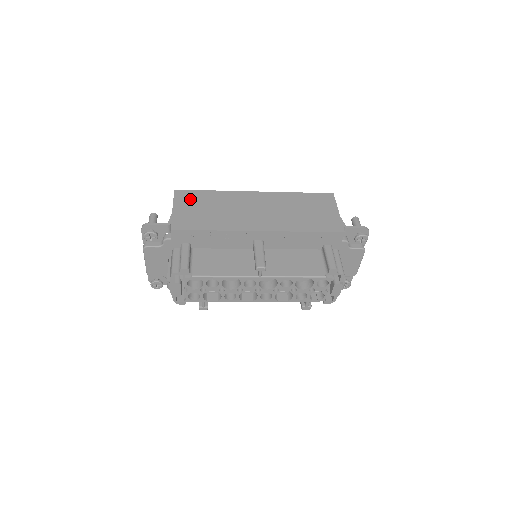
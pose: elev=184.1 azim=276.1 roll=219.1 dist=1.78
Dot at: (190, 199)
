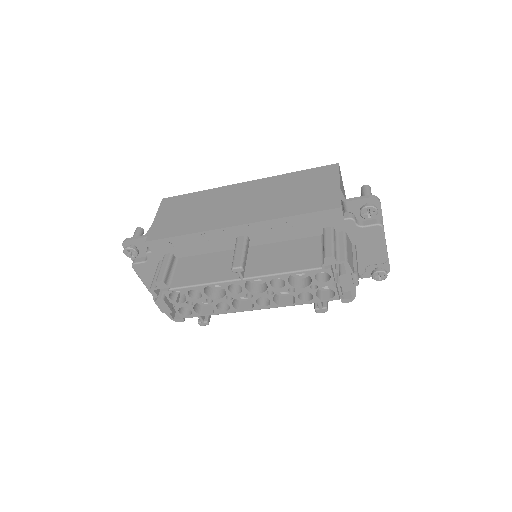
Dot at: (174, 205)
